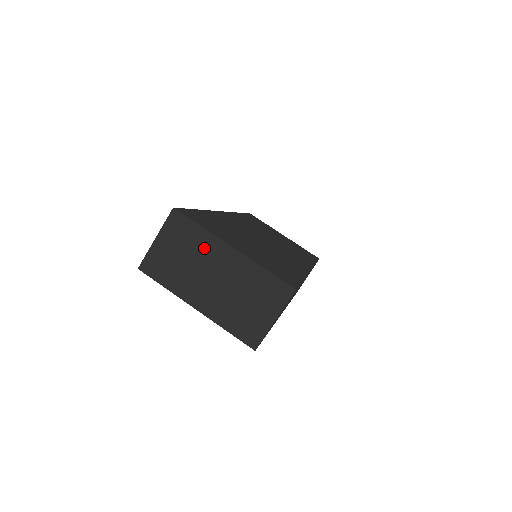
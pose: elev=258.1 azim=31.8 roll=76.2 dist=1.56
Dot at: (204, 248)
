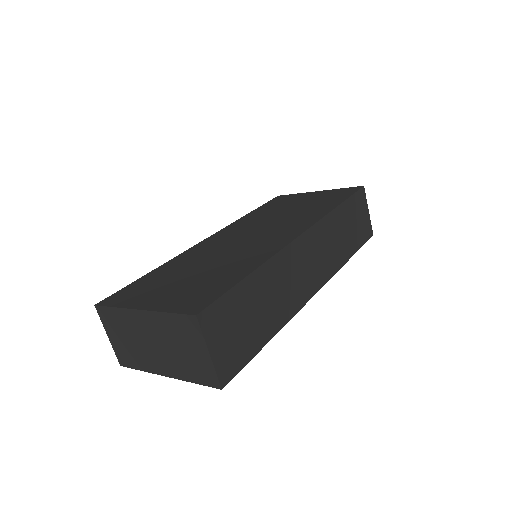
Dot at: (129, 323)
